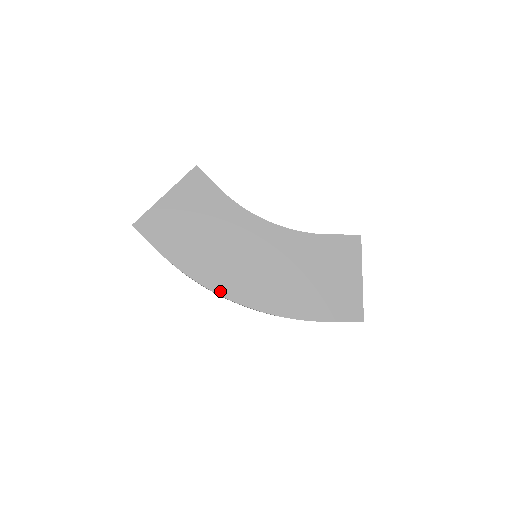
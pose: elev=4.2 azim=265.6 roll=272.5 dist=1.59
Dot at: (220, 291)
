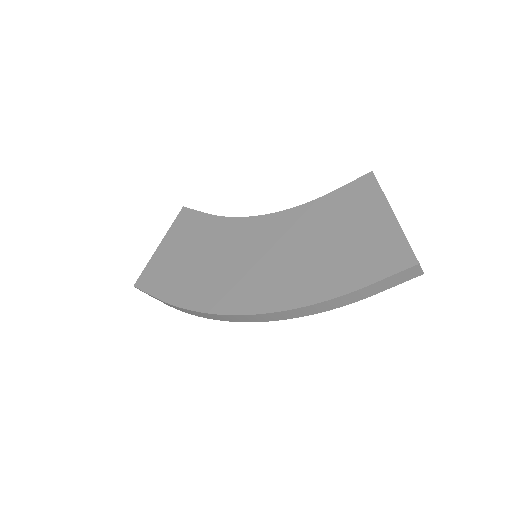
Dot at: (223, 310)
